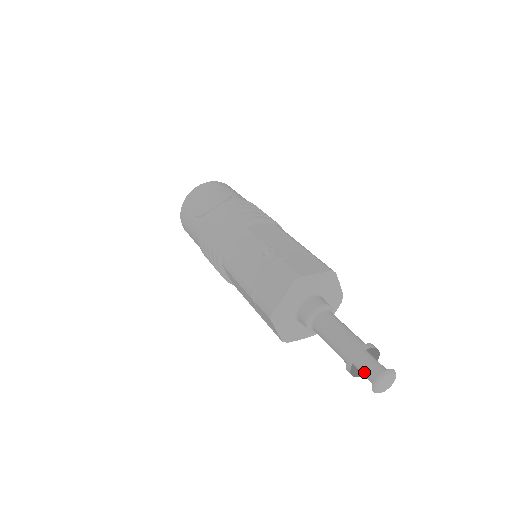
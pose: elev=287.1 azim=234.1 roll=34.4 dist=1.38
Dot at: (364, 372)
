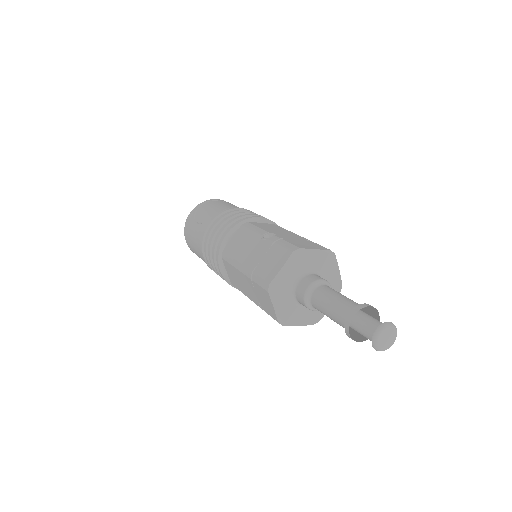
Dot at: (363, 329)
